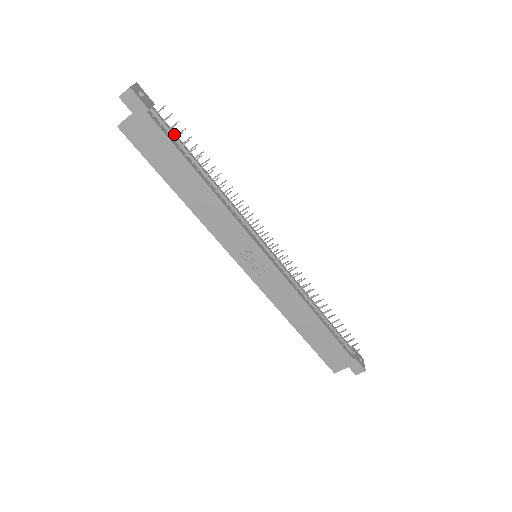
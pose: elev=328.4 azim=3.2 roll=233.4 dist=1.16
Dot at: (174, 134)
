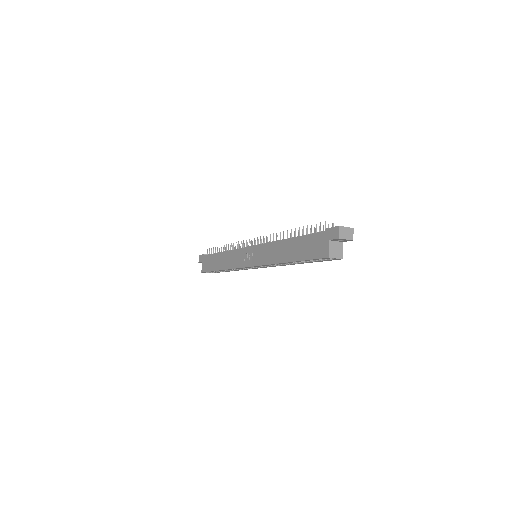
Dot at: occluded
